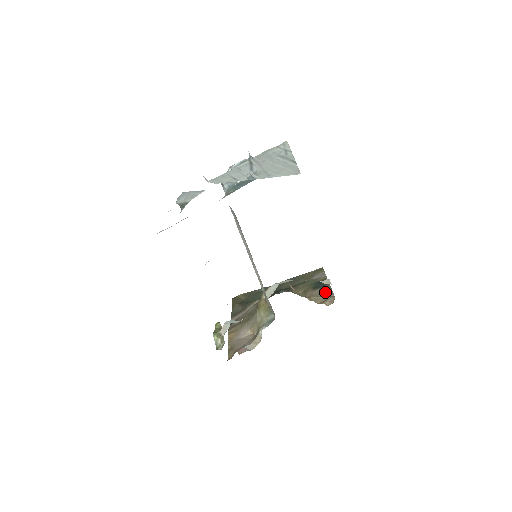
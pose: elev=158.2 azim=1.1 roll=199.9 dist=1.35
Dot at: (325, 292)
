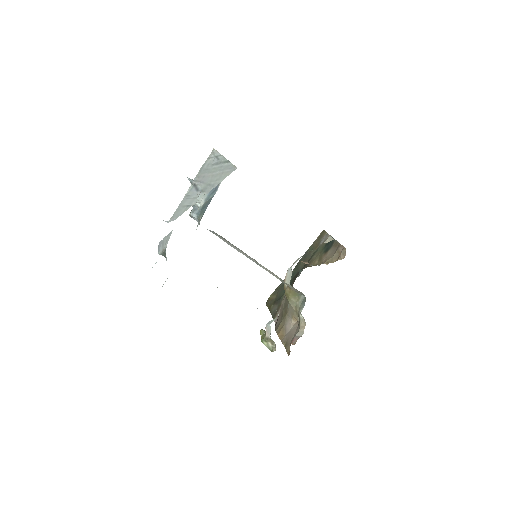
Dot at: (336, 249)
